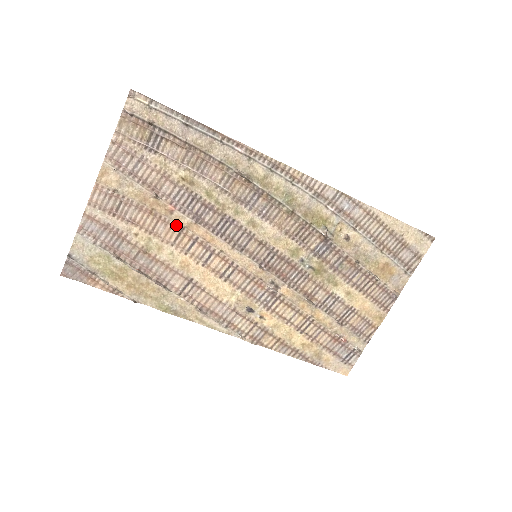
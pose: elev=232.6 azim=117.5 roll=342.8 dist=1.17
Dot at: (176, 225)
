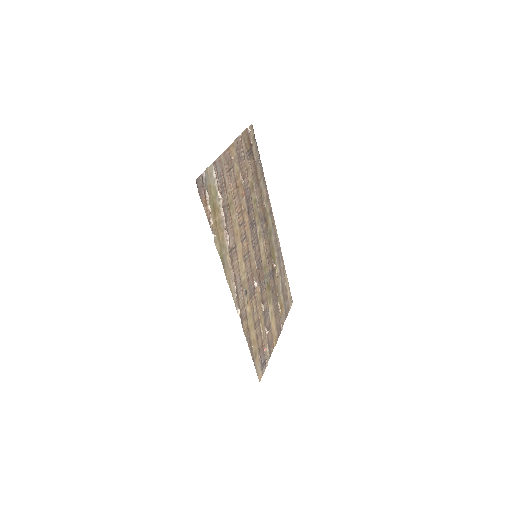
Dot at: (241, 205)
